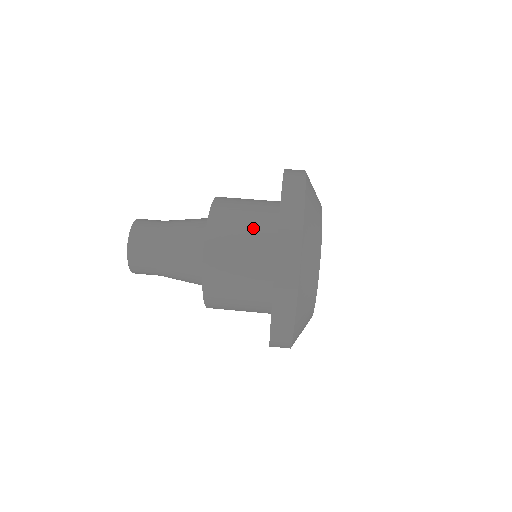
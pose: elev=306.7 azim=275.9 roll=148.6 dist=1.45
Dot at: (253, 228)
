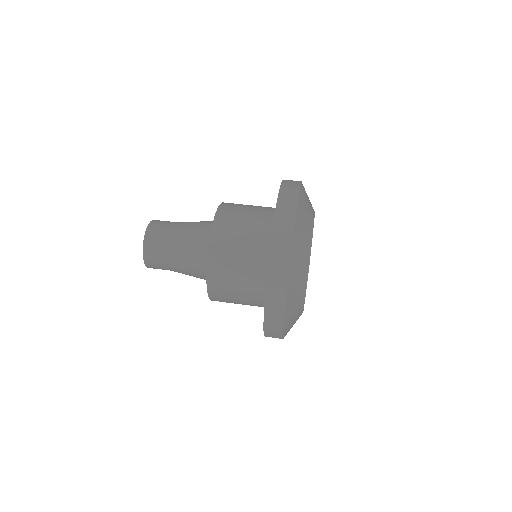
Dot at: (249, 252)
